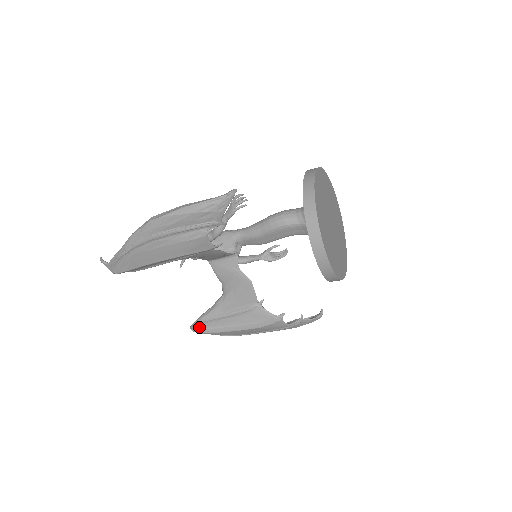
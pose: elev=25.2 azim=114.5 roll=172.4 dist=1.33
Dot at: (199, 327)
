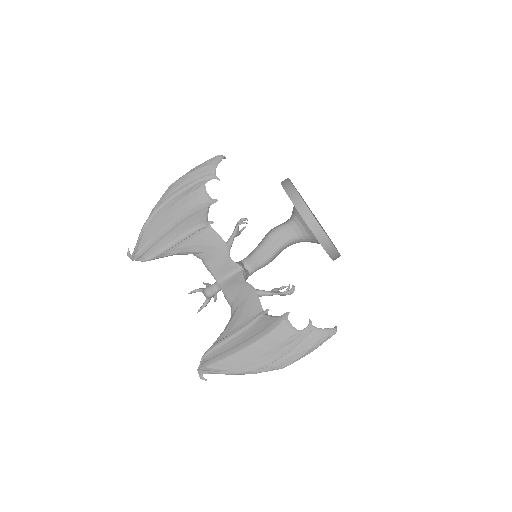
Dot at: (206, 360)
